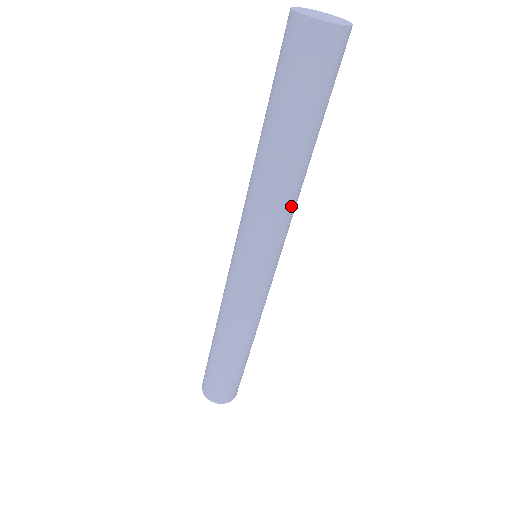
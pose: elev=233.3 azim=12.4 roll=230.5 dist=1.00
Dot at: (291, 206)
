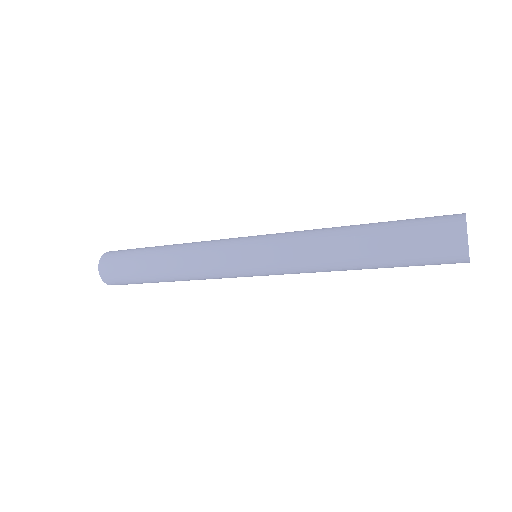
Dot at: occluded
